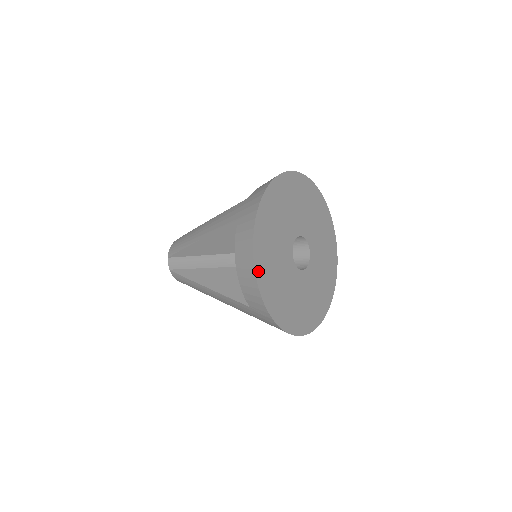
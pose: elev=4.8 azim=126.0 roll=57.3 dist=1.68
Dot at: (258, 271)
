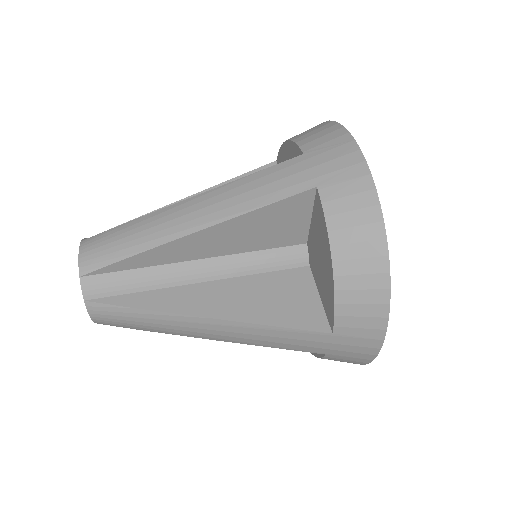
Dot at: occluded
